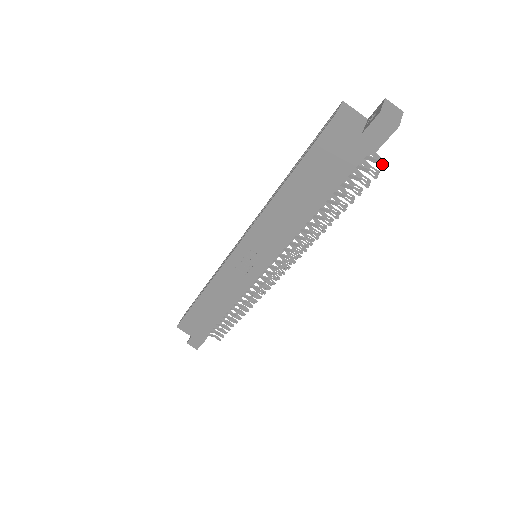
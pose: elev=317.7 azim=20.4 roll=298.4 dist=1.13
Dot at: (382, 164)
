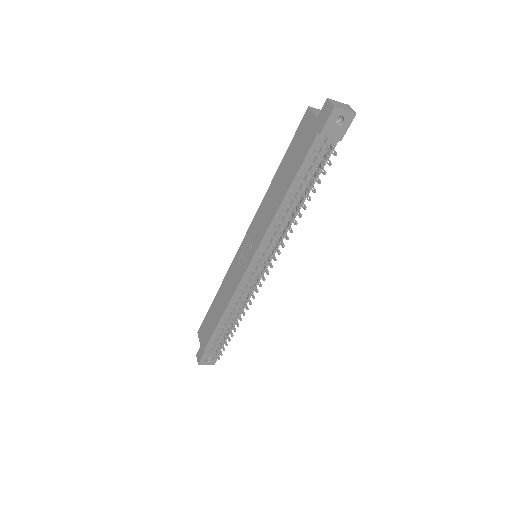
Dot at: (329, 150)
